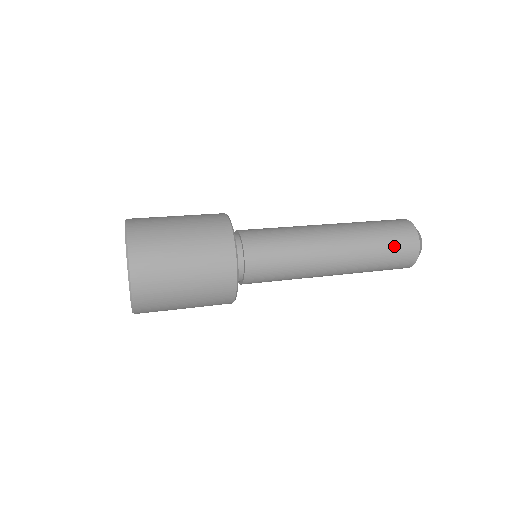
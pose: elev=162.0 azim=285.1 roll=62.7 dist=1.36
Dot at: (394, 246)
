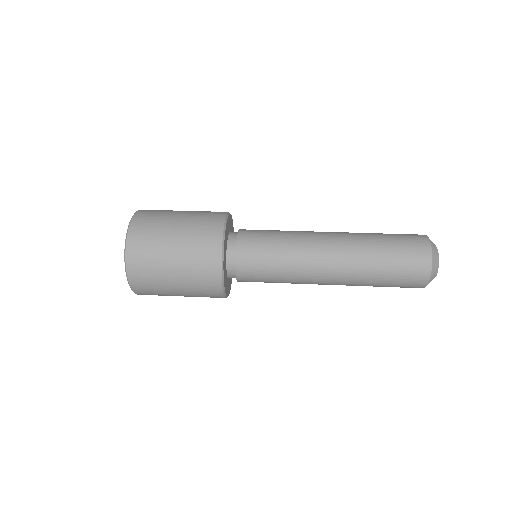
Dot at: (400, 261)
